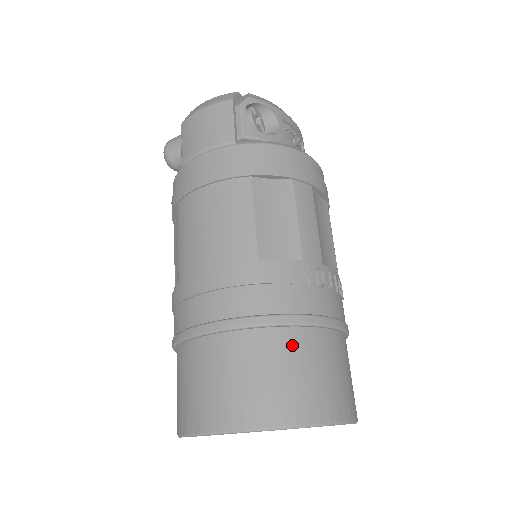
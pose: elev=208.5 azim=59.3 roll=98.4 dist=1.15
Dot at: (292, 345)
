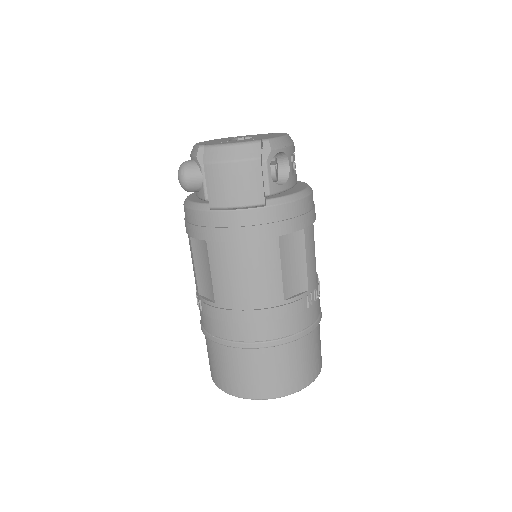
Dot at: (302, 347)
